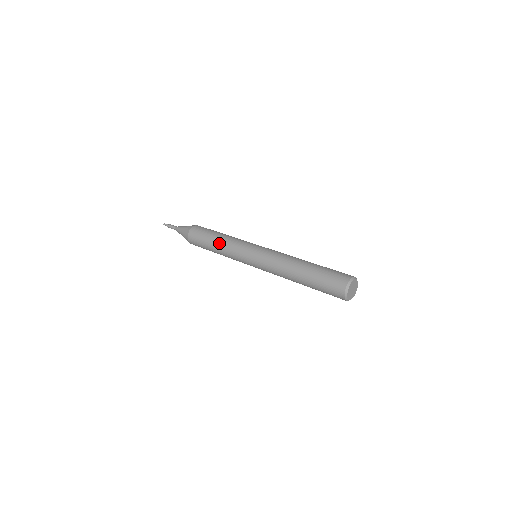
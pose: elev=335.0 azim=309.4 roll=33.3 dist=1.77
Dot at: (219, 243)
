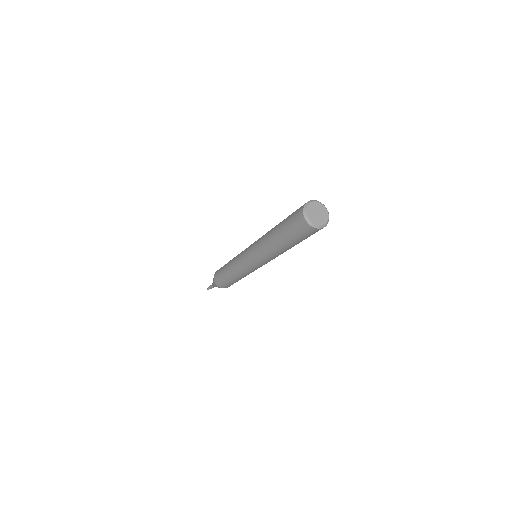
Dot at: occluded
